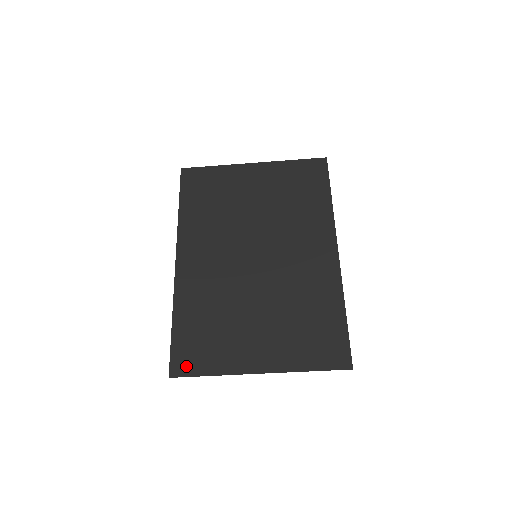
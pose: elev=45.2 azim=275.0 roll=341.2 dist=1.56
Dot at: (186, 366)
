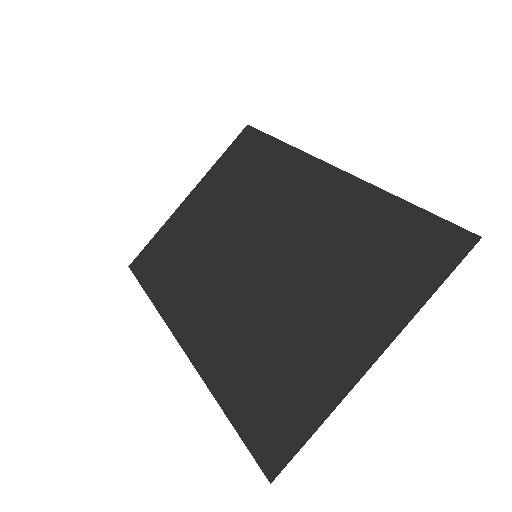
Dot at: (279, 446)
